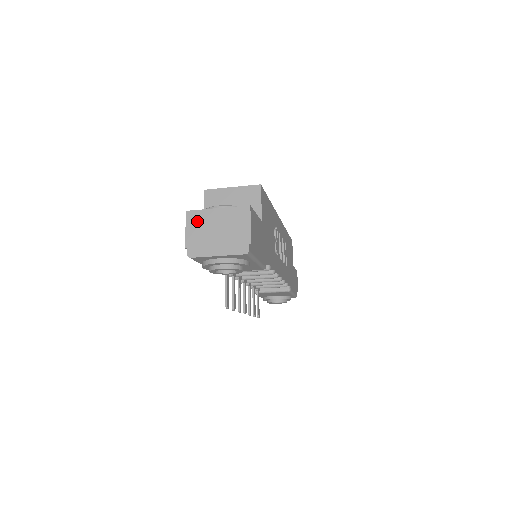
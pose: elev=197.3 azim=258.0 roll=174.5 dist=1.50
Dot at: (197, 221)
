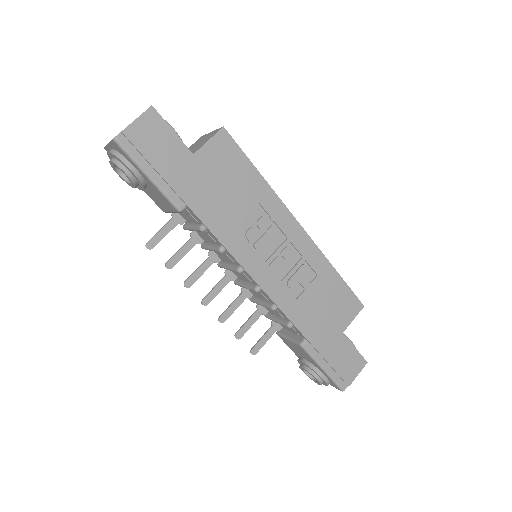
Dot at: occluded
